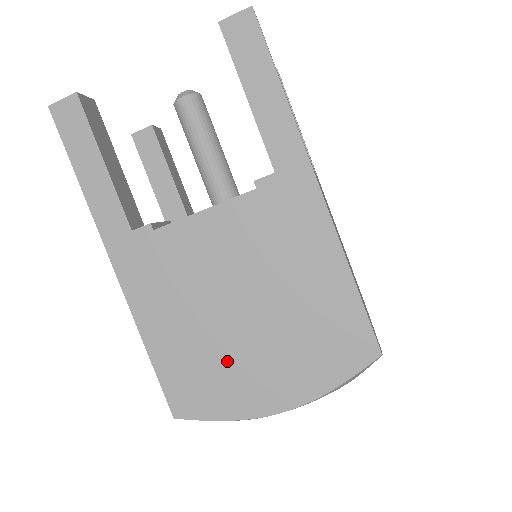
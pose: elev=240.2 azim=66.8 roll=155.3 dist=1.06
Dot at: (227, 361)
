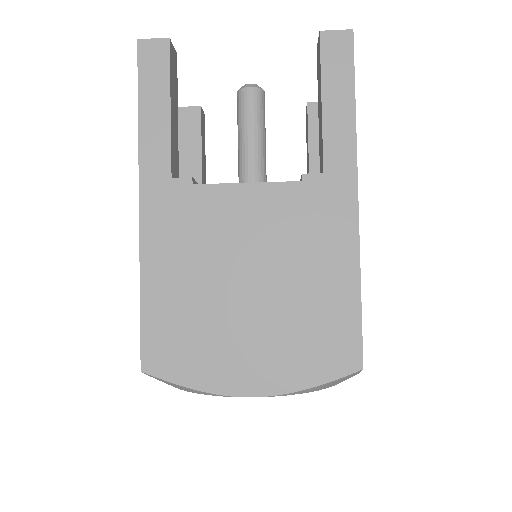
Dot at: (216, 330)
